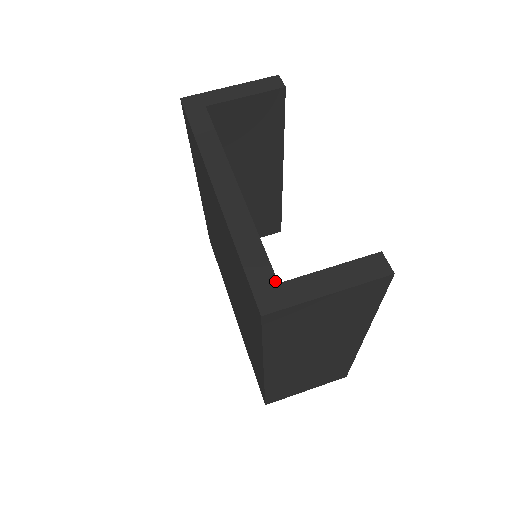
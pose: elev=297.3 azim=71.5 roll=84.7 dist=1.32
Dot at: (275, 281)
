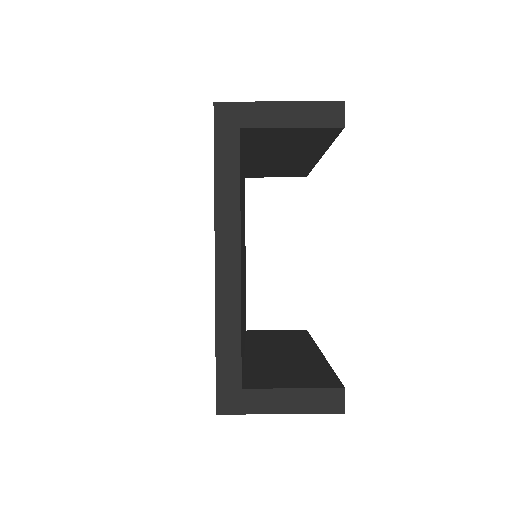
Dot at: (239, 386)
